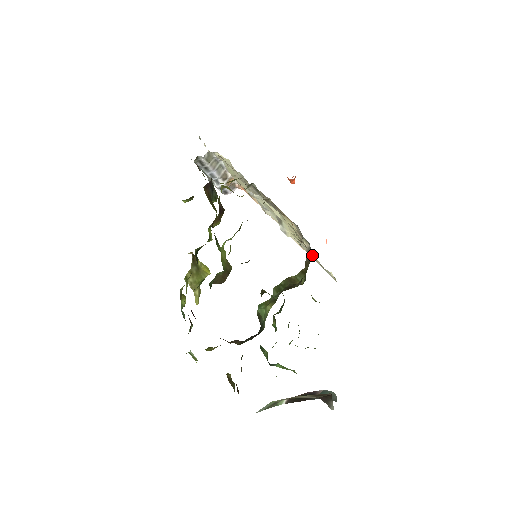
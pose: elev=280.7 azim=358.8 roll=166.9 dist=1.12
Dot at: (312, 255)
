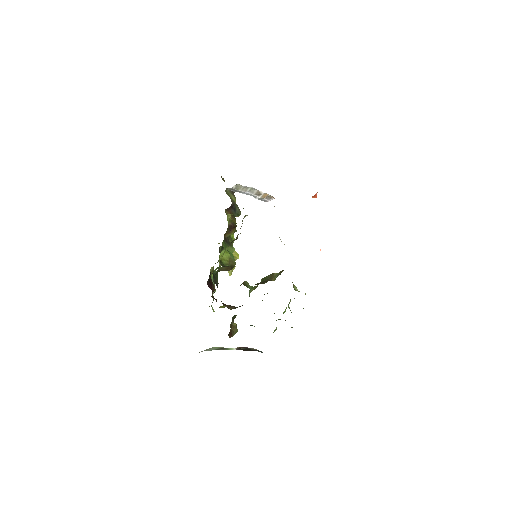
Dot at: occluded
